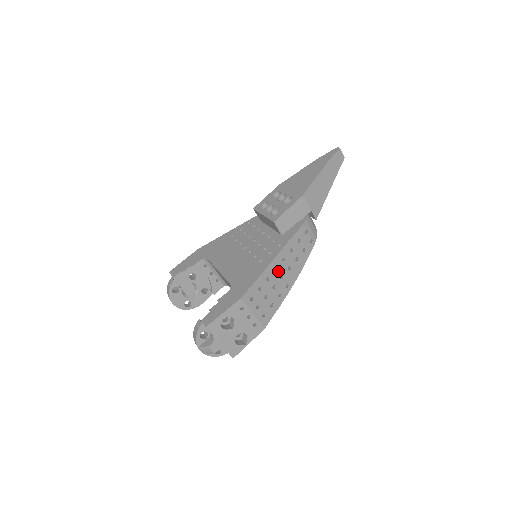
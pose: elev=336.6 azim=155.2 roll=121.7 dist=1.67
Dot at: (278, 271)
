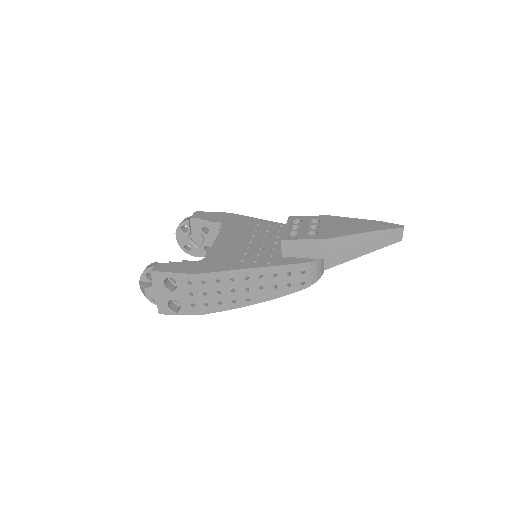
Dot at: (248, 281)
